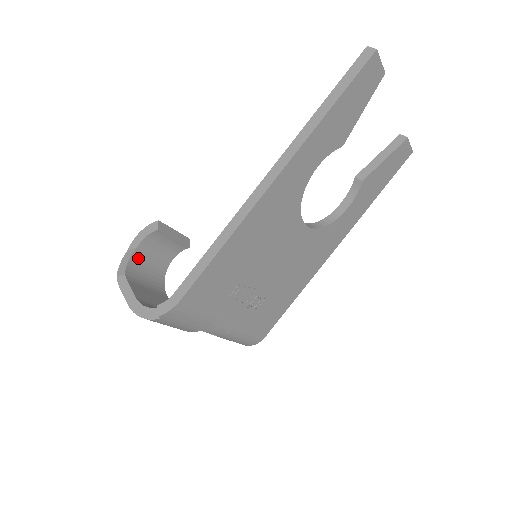
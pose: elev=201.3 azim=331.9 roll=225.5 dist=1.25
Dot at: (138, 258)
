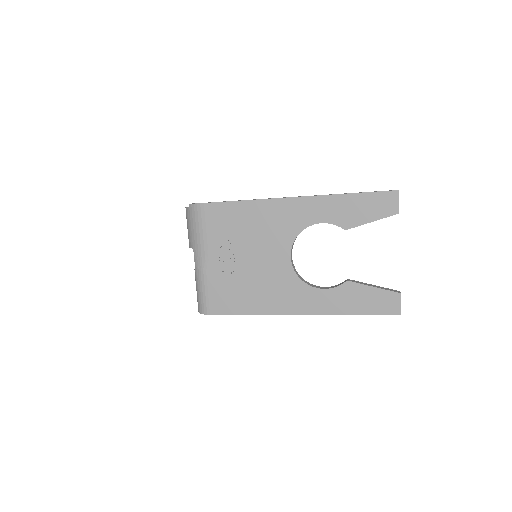
Dot at: occluded
